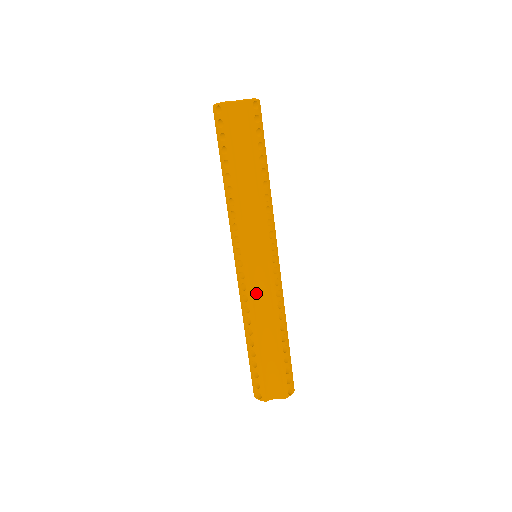
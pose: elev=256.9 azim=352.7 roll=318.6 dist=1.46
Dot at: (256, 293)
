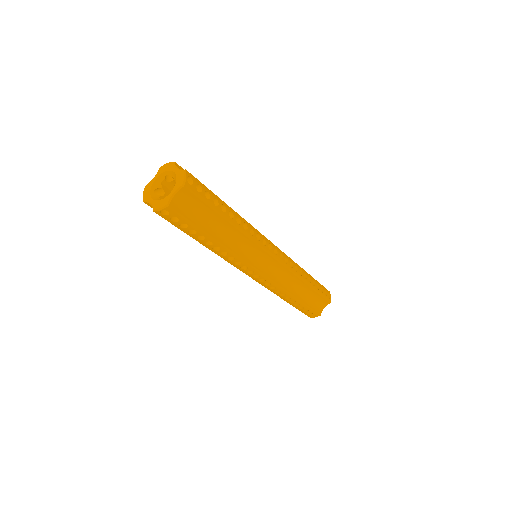
Dot at: (279, 280)
